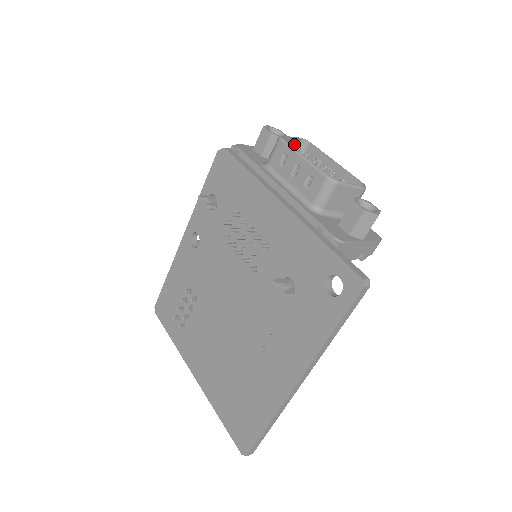
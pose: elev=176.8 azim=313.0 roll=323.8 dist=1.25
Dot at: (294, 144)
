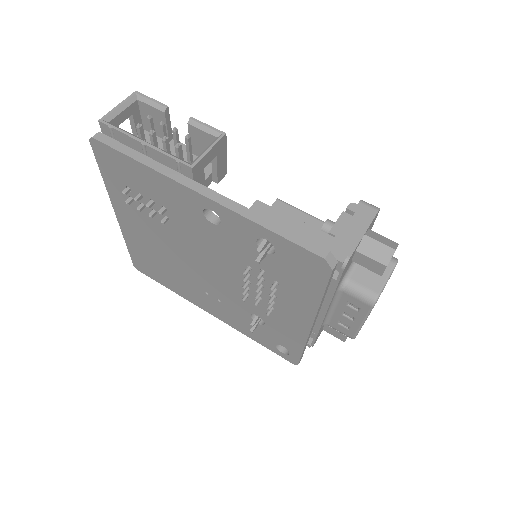
Dot at: occluded
